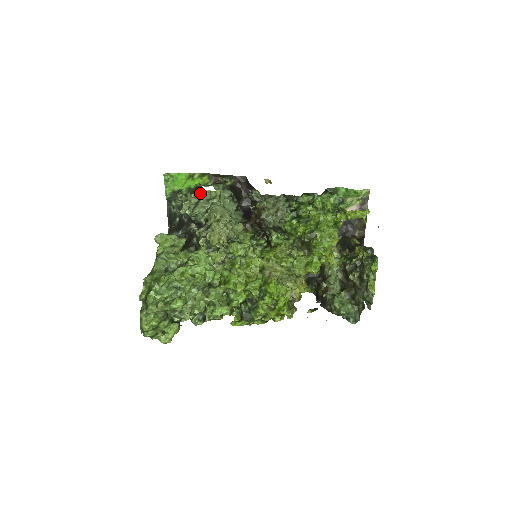
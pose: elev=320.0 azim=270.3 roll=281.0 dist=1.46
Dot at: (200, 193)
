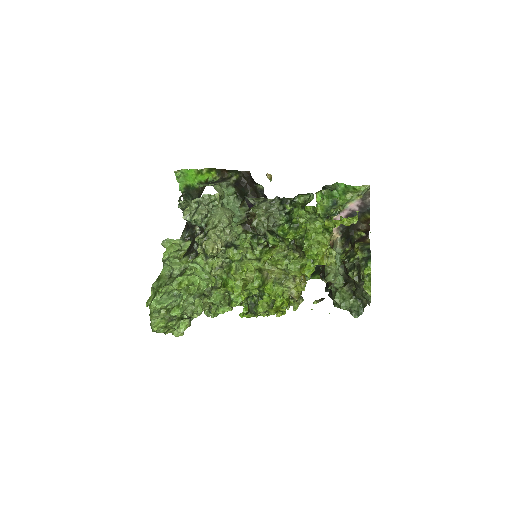
Dot at: (200, 198)
